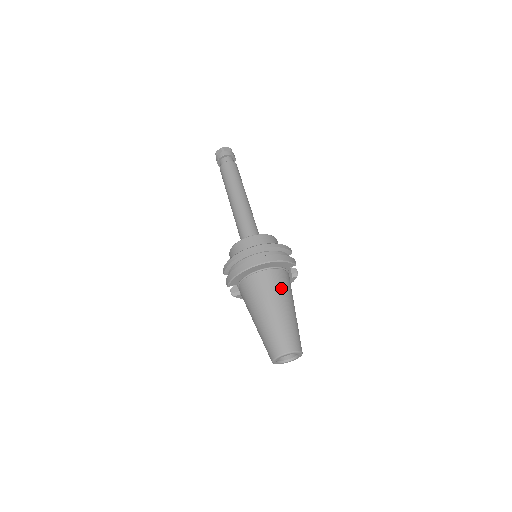
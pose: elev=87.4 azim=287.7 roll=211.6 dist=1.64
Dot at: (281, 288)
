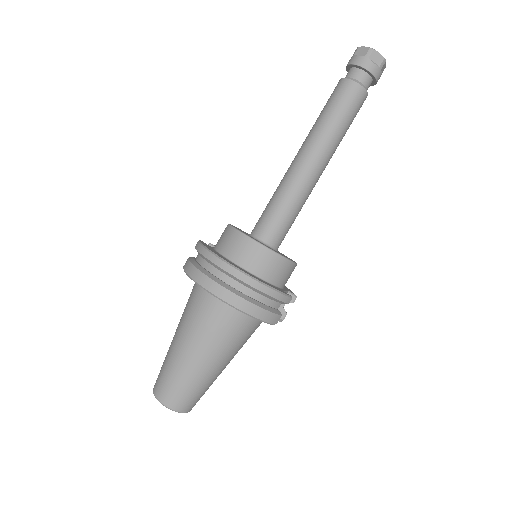
Dot at: (226, 337)
